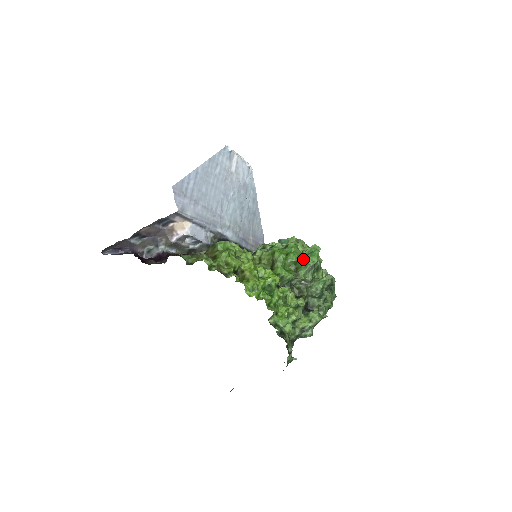
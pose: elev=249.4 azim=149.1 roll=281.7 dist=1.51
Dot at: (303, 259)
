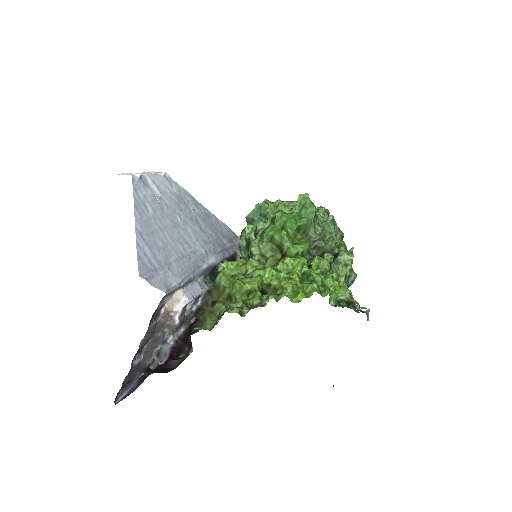
Dot at: (304, 219)
